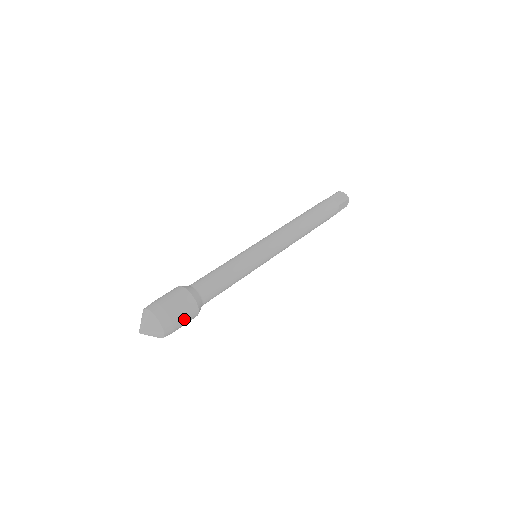
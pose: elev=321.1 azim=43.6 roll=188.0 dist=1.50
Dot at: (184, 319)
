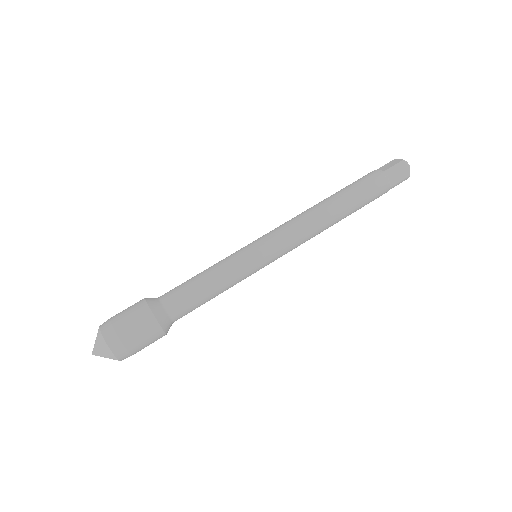
Dot at: occluded
